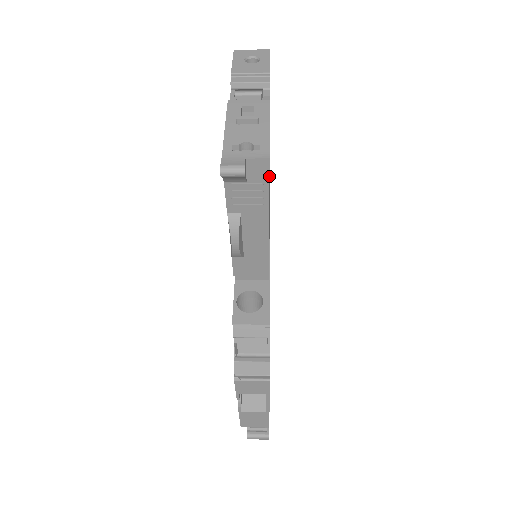
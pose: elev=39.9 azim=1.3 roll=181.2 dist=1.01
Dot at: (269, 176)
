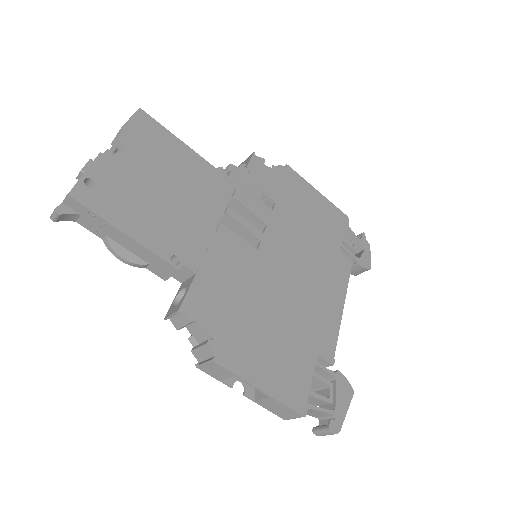
Dot at: (82, 204)
